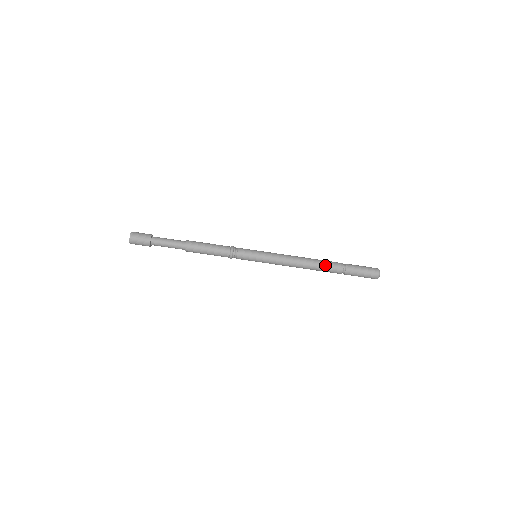
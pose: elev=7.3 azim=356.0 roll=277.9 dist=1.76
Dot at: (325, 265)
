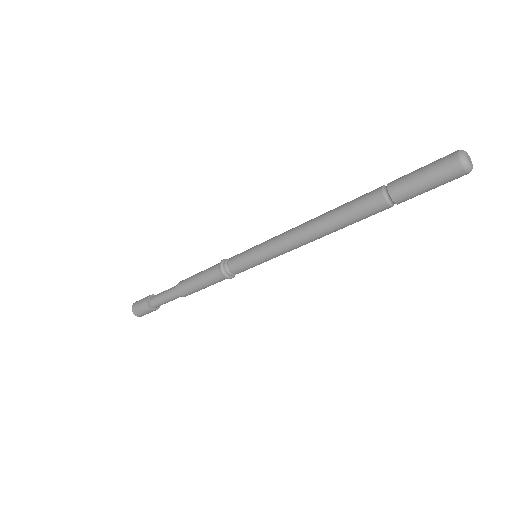
Dot at: (349, 204)
